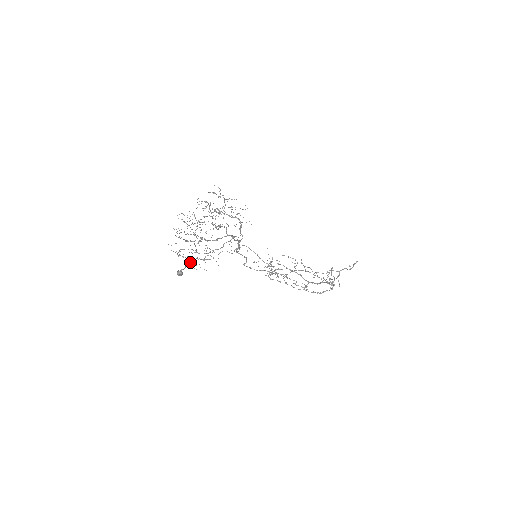
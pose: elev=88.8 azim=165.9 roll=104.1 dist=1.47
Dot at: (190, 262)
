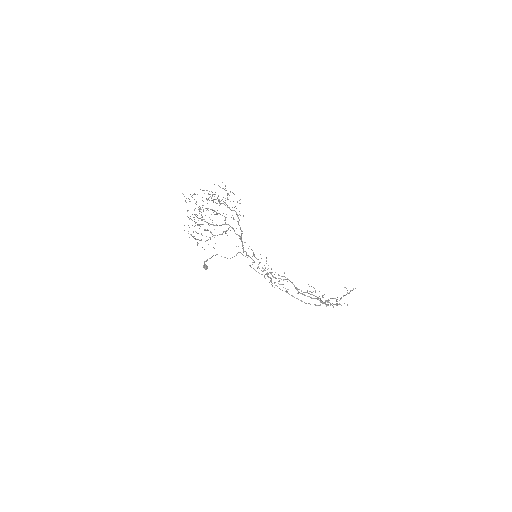
Dot at: (197, 242)
